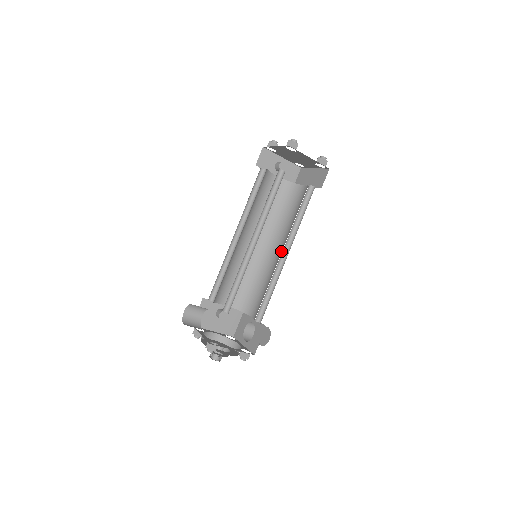
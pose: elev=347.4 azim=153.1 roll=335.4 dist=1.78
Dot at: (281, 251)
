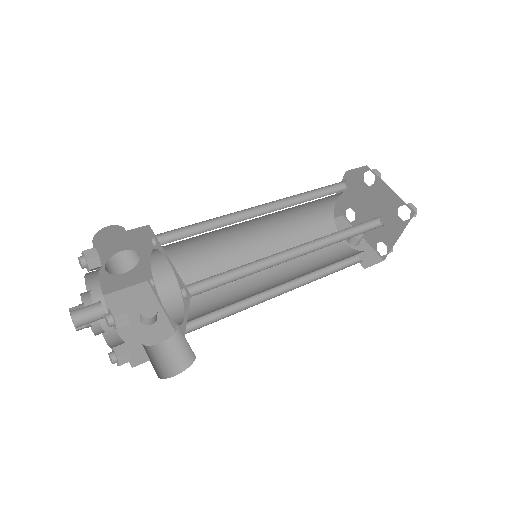
Dot at: occluded
